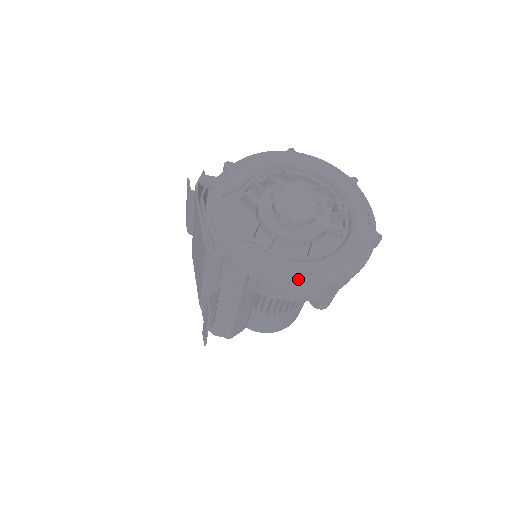
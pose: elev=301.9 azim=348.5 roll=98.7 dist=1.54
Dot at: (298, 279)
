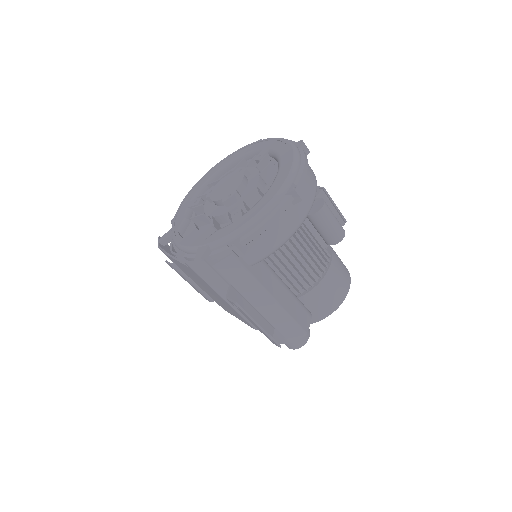
Dot at: (262, 212)
